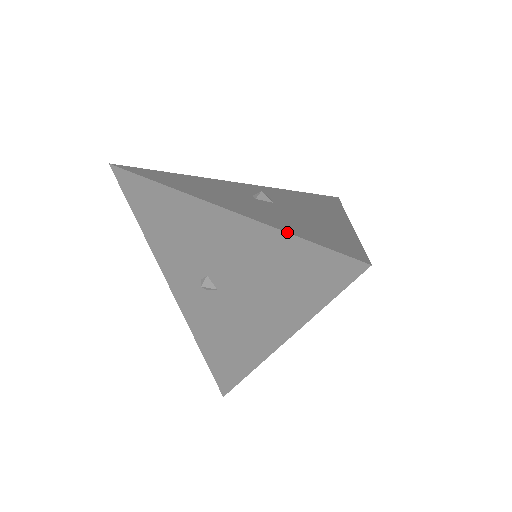
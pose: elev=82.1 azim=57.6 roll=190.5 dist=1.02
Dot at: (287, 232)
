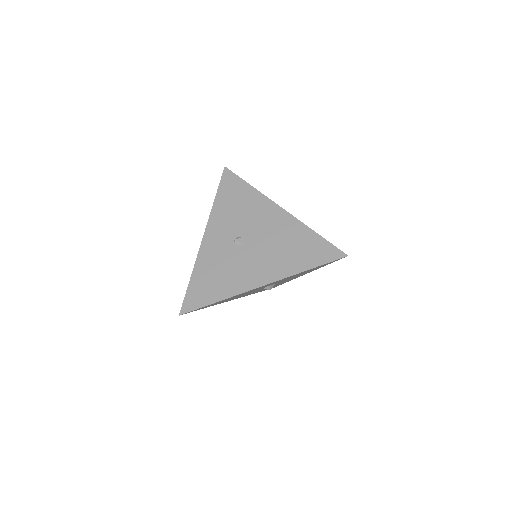
Dot at: occluded
